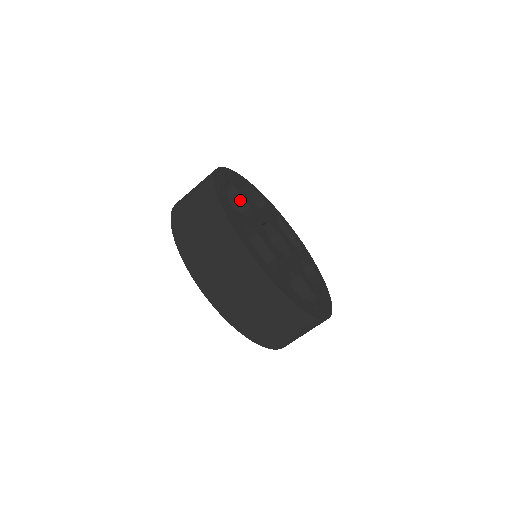
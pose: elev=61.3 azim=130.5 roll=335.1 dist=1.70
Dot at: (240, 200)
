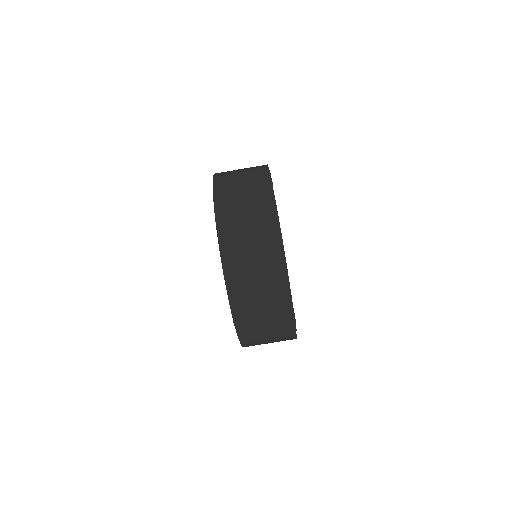
Dot at: occluded
